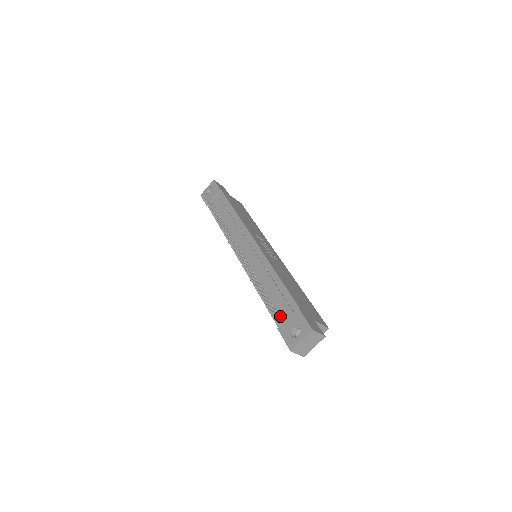
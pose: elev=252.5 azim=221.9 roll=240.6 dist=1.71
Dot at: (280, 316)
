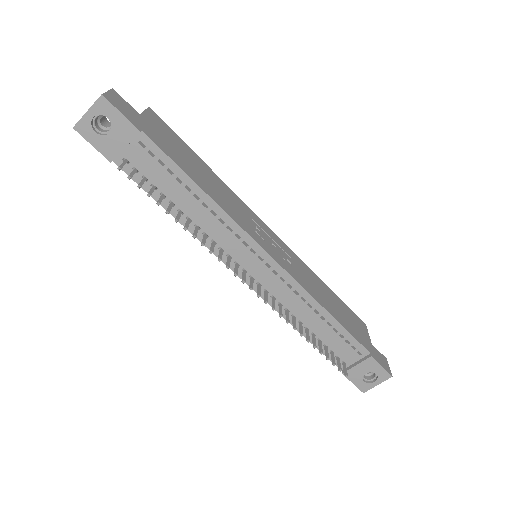
Dot at: (341, 359)
